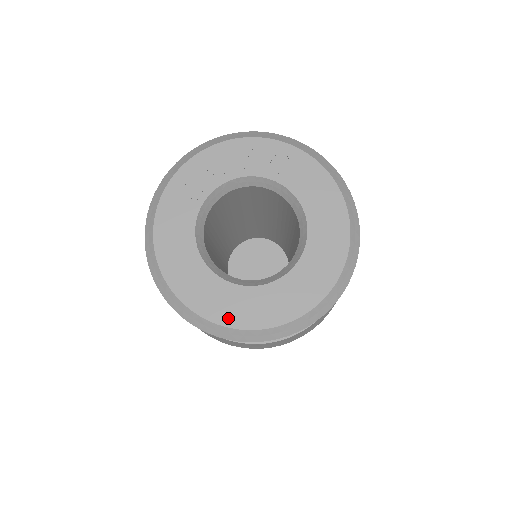
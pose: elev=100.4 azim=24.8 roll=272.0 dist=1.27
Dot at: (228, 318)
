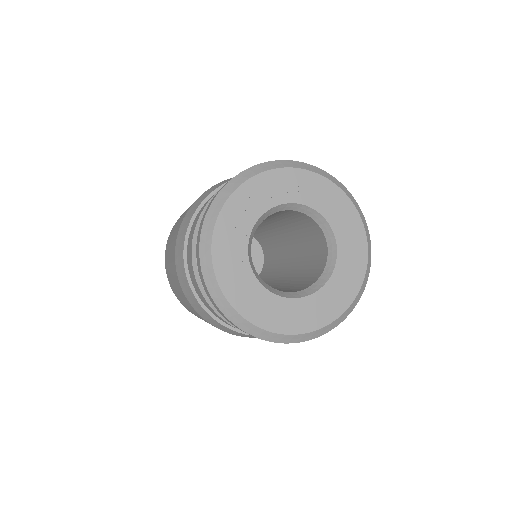
Dot at: (307, 325)
